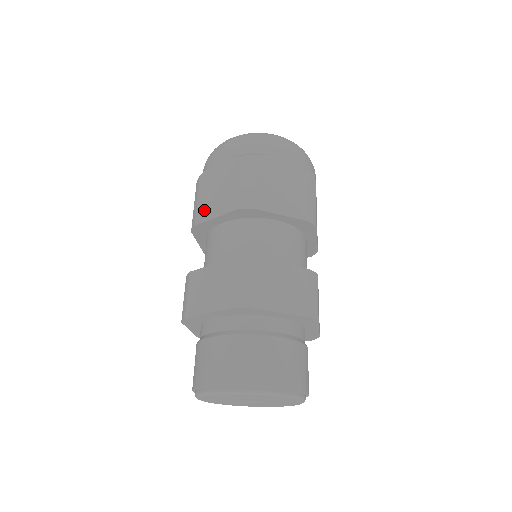
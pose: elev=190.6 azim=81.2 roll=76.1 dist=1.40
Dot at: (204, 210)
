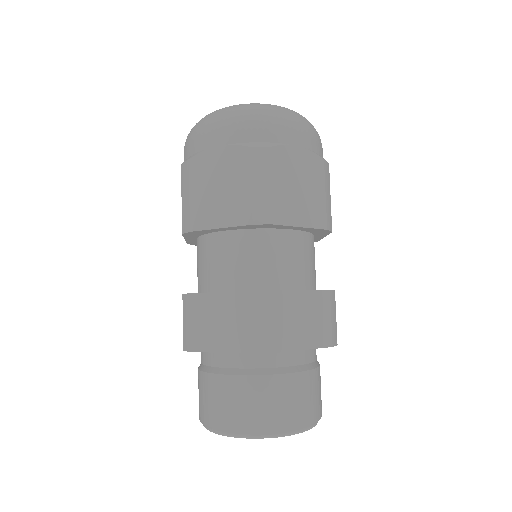
Dot at: (202, 213)
